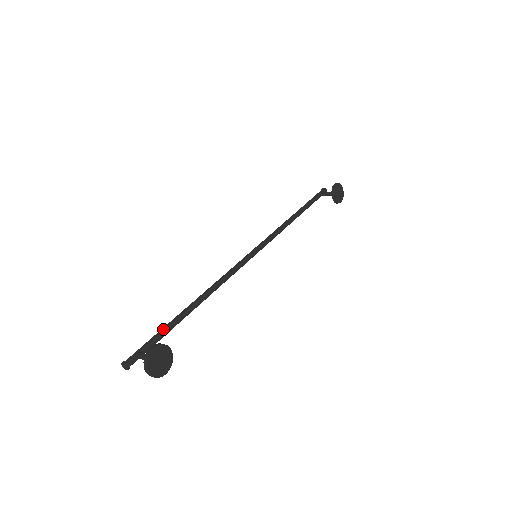
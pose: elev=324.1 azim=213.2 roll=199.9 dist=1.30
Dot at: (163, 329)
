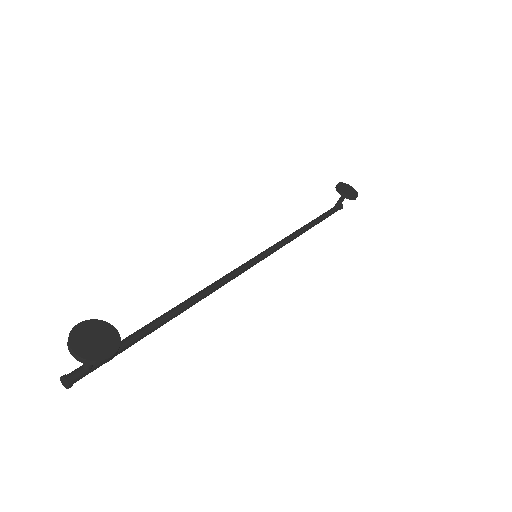
Dot at: (126, 337)
